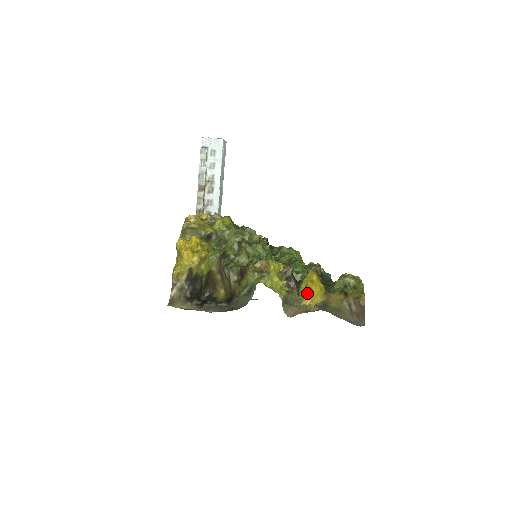
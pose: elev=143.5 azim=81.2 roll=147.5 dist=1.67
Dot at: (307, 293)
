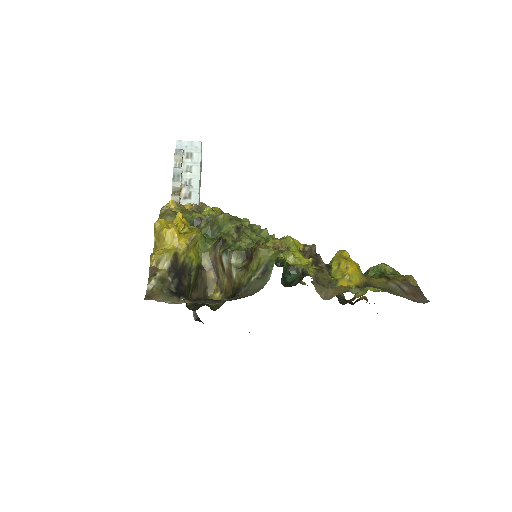
Dot at: (342, 272)
